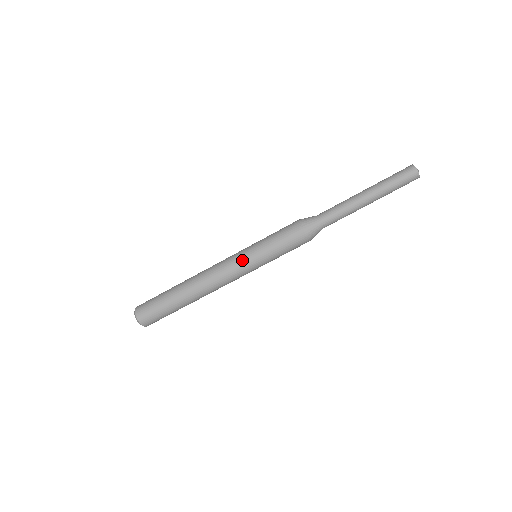
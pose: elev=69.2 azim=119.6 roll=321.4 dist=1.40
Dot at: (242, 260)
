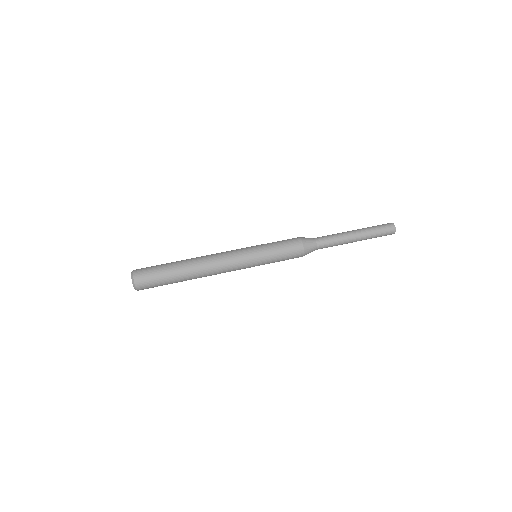
Dot at: (247, 256)
